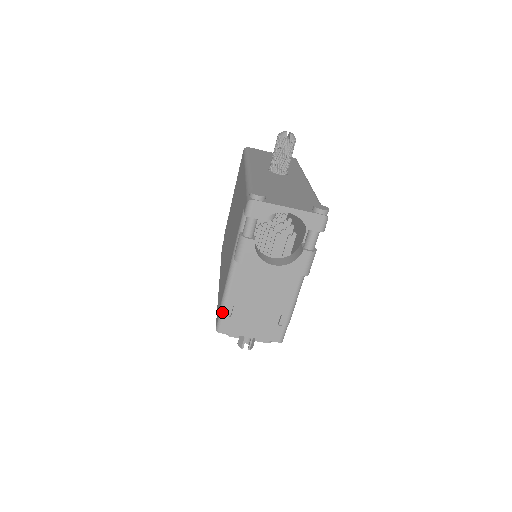
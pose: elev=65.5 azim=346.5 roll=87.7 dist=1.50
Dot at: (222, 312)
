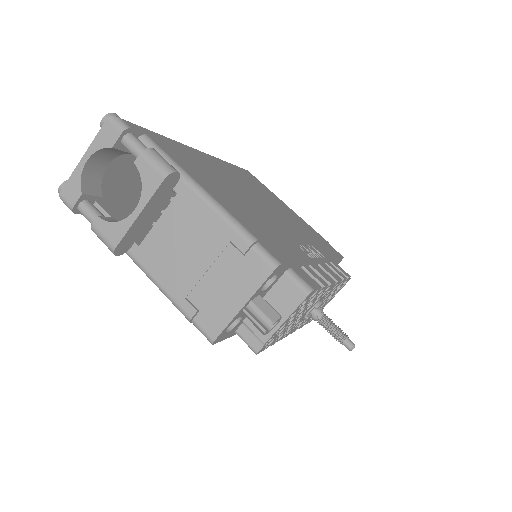
Dot at: (188, 318)
